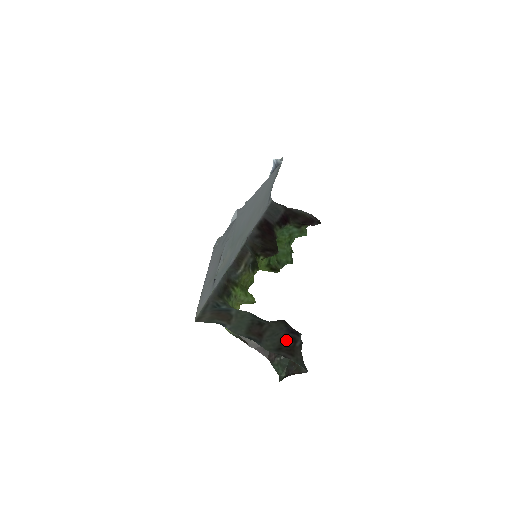
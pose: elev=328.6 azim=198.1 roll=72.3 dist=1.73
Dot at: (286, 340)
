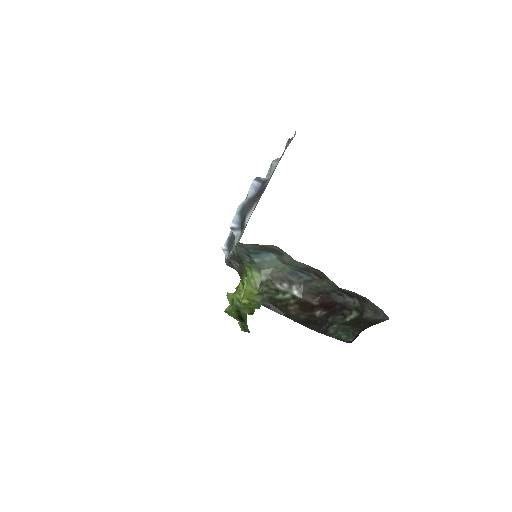
Dot at: occluded
